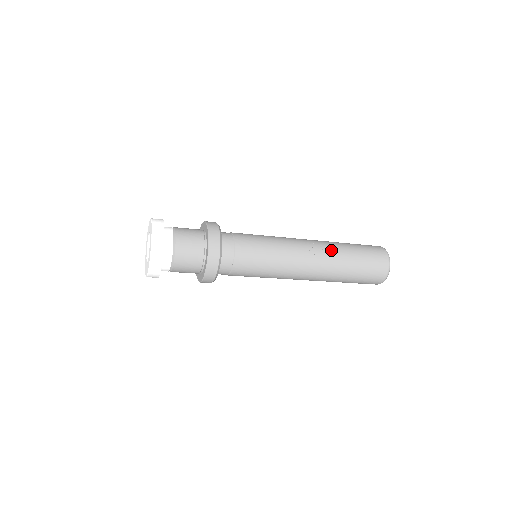
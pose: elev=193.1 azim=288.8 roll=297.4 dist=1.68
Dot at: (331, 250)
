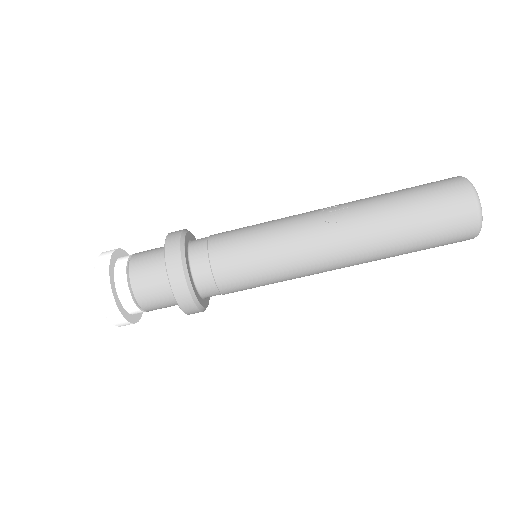
Dot at: (360, 208)
